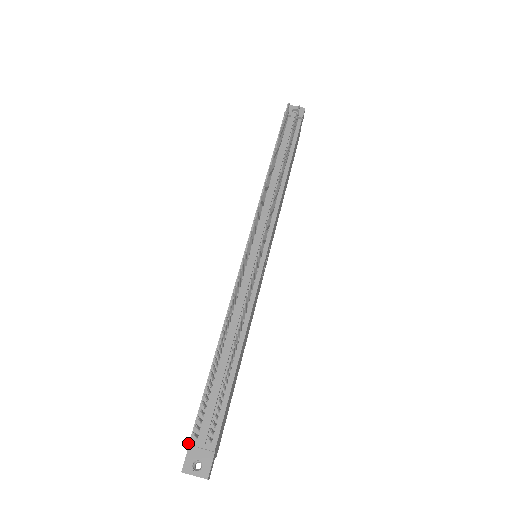
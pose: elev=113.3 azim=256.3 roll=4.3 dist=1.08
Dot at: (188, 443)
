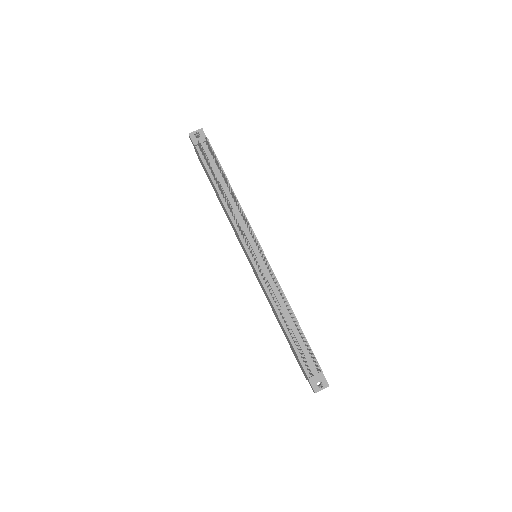
Dot at: (309, 380)
